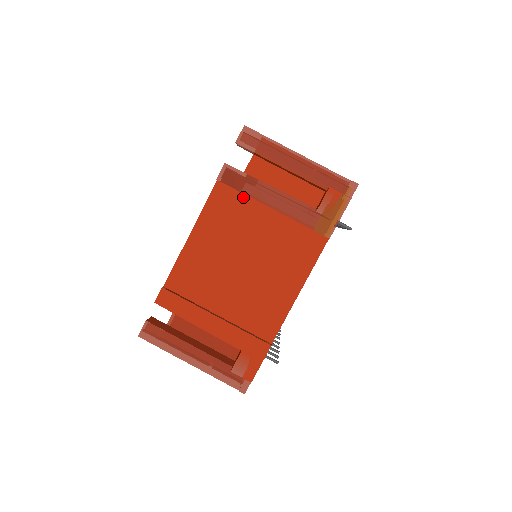
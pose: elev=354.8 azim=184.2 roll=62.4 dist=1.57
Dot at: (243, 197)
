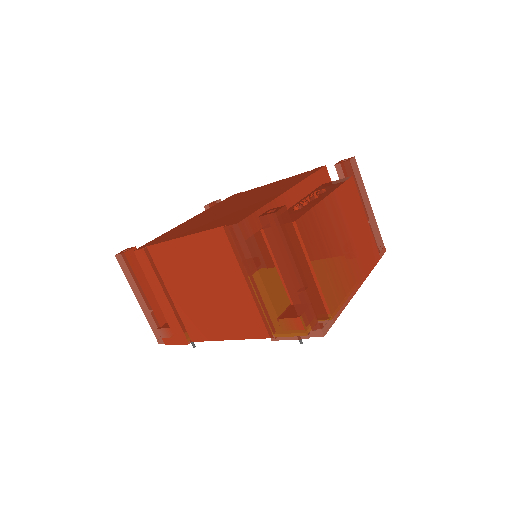
Dot at: (236, 255)
